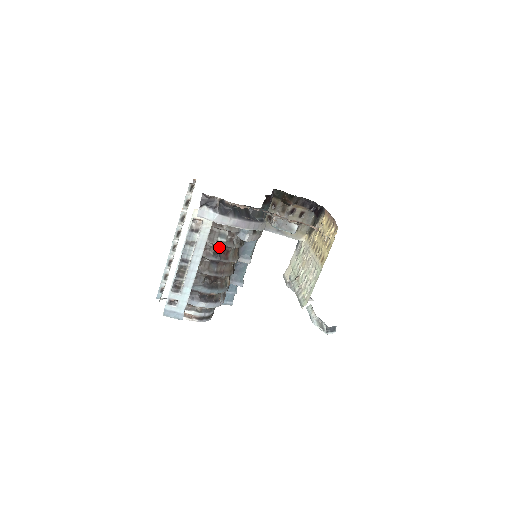
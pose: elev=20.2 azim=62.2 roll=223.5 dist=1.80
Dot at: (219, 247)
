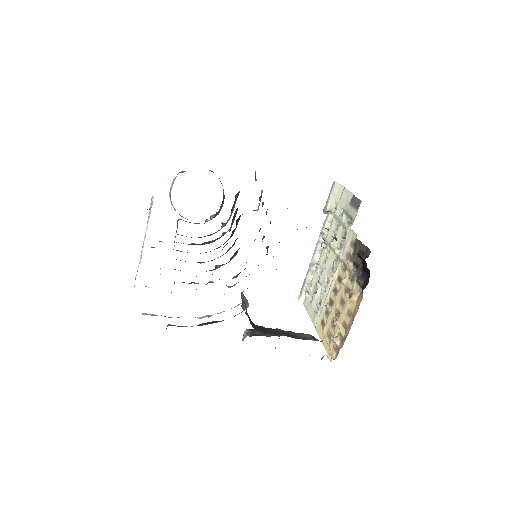
Dot at: occluded
